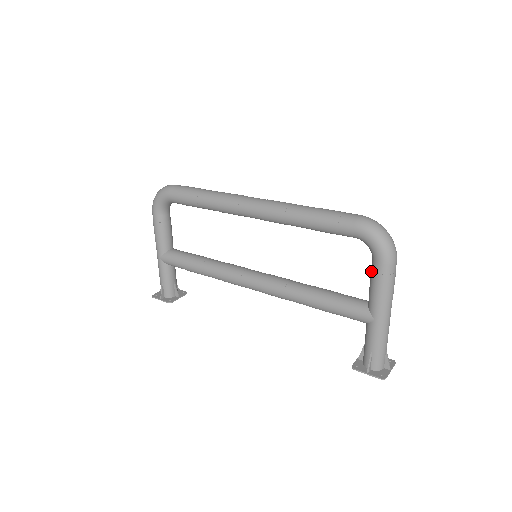
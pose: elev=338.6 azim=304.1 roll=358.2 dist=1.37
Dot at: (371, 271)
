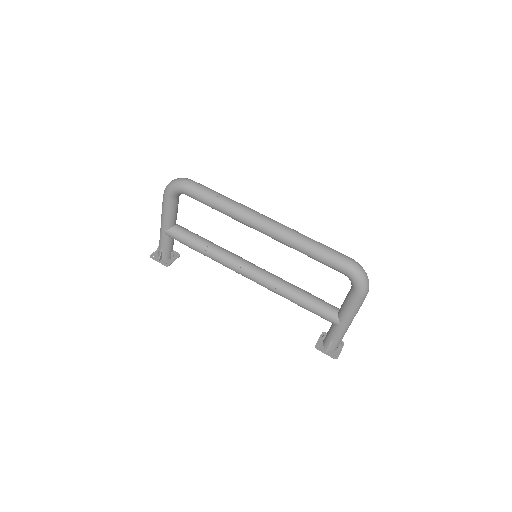
Dot at: (348, 296)
